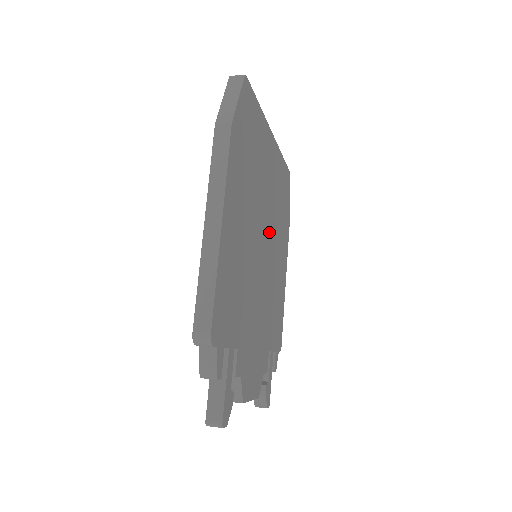
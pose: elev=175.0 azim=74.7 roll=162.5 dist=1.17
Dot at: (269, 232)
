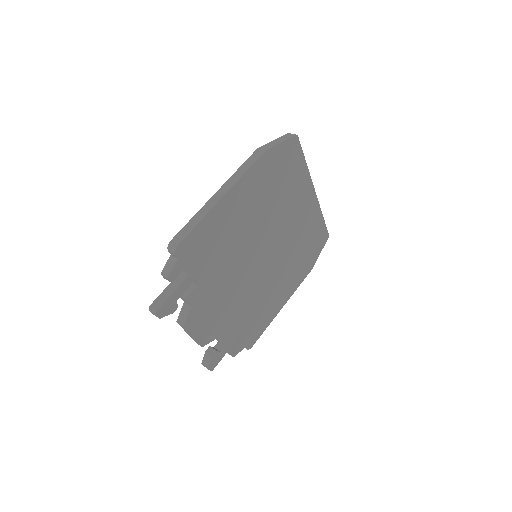
Dot at: (277, 250)
